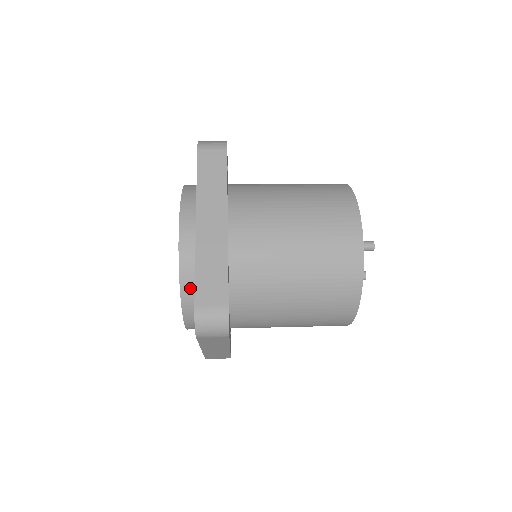
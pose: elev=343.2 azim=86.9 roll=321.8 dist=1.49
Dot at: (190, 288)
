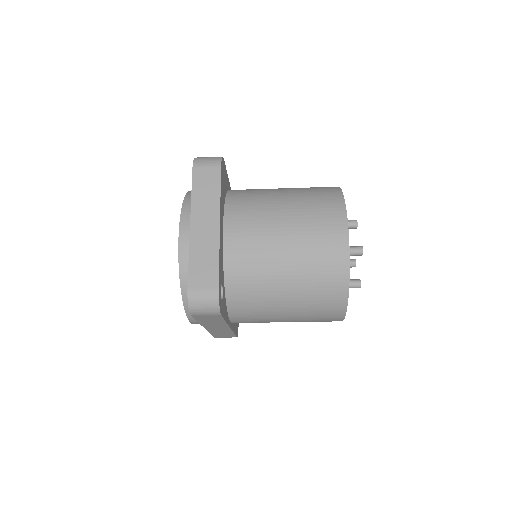
Dot at: occluded
